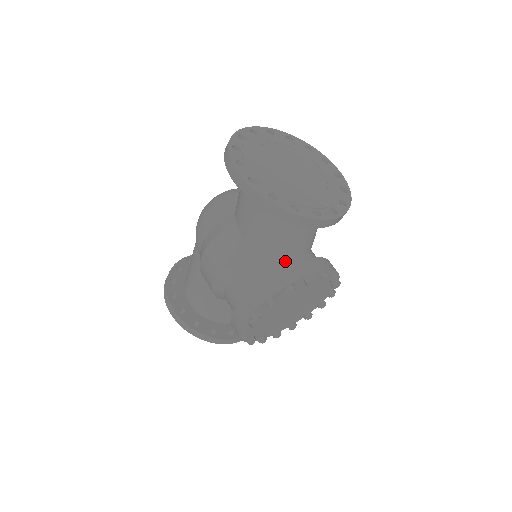
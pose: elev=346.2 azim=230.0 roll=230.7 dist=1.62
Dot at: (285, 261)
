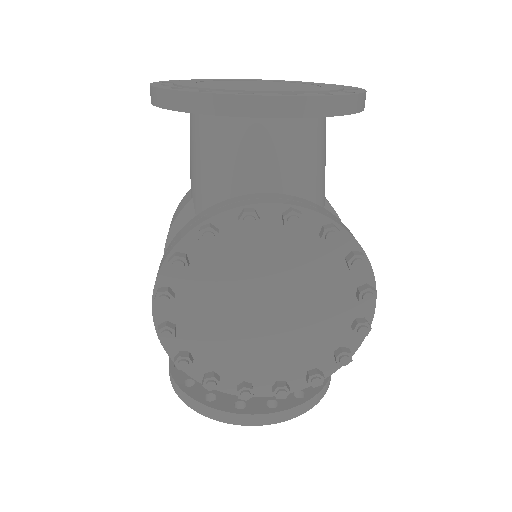
Dot at: occluded
